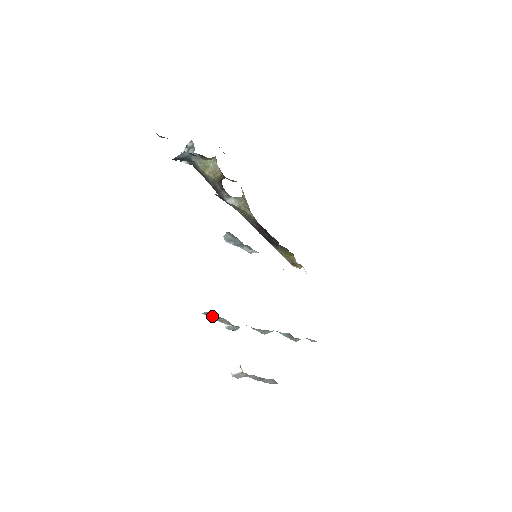
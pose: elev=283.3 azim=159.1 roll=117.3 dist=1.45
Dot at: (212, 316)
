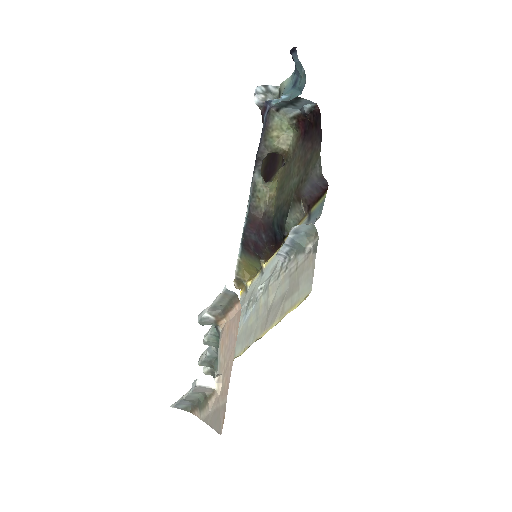
Dot at: (222, 298)
